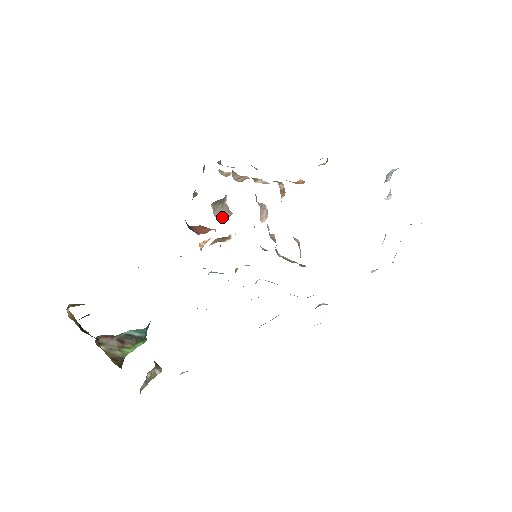
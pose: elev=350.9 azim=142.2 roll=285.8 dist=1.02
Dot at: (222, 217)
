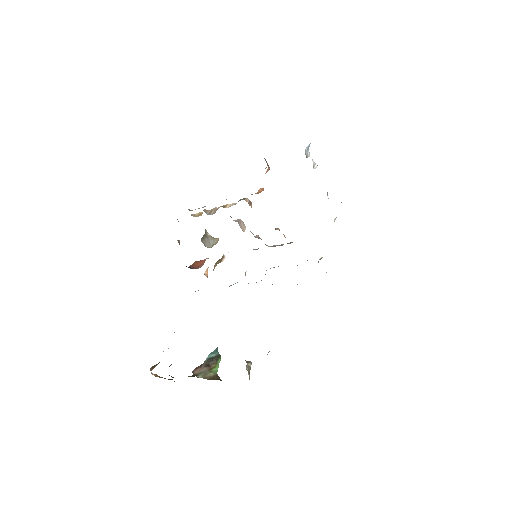
Dot at: (212, 245)
